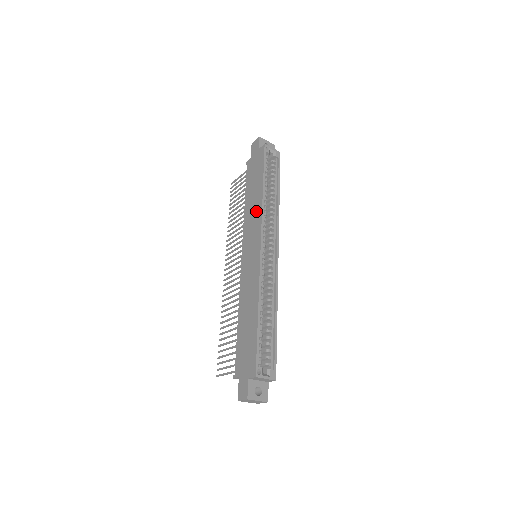
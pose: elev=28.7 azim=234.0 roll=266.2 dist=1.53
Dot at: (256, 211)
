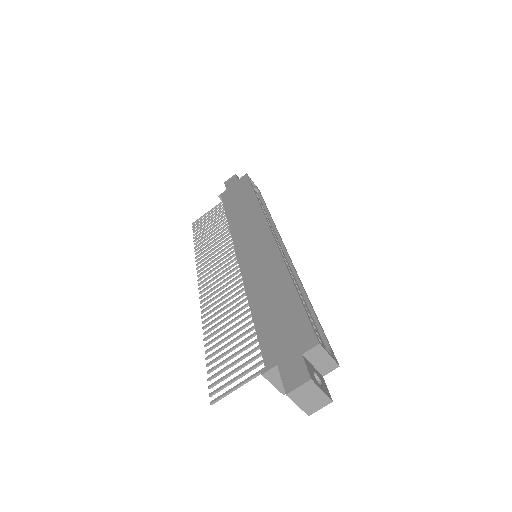
Dot at: (251, 214)
